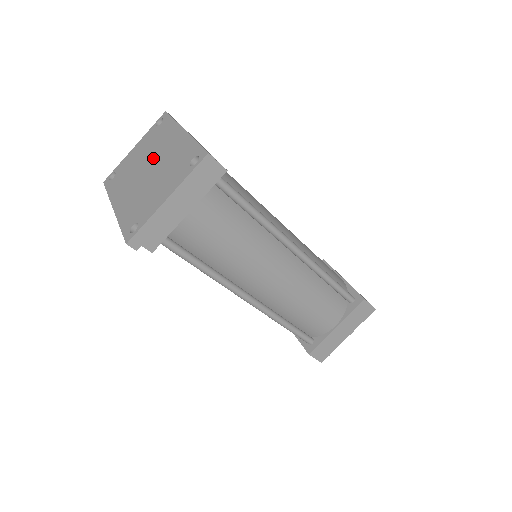
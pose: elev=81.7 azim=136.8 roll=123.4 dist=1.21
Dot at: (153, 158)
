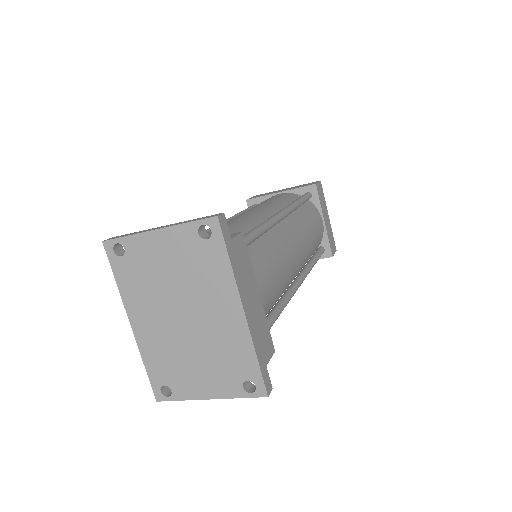
Dot at: (192, 306)
